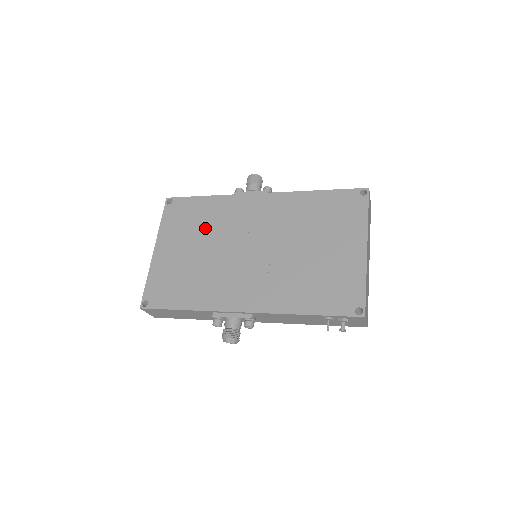
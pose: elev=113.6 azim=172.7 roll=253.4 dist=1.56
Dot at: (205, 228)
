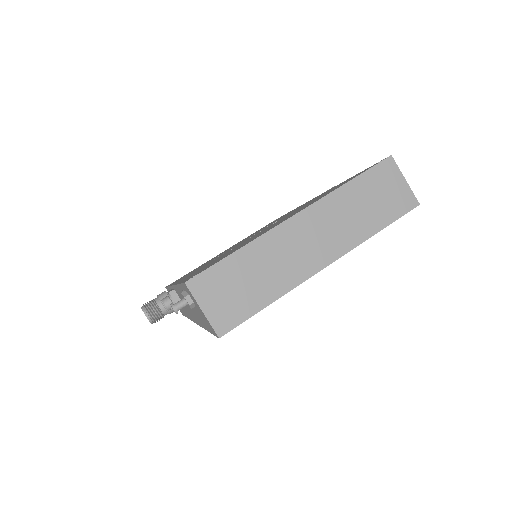
Dot at: occluded
